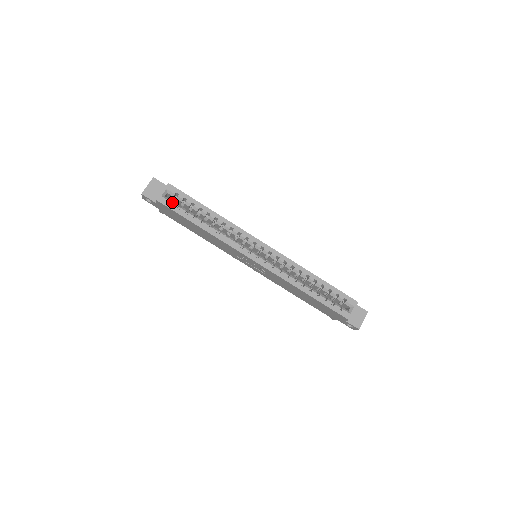
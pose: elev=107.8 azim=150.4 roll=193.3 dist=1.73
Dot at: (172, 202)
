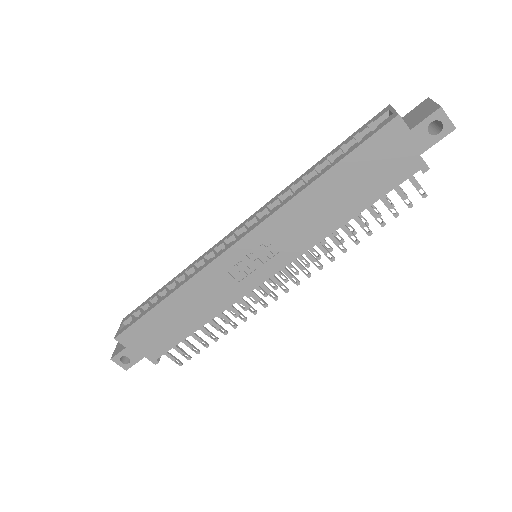
Dot at: occluded
